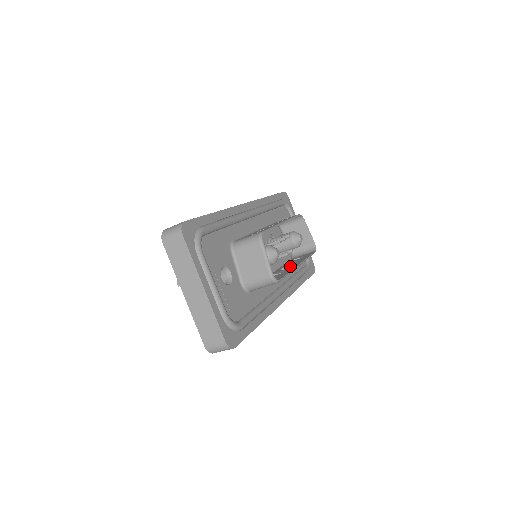
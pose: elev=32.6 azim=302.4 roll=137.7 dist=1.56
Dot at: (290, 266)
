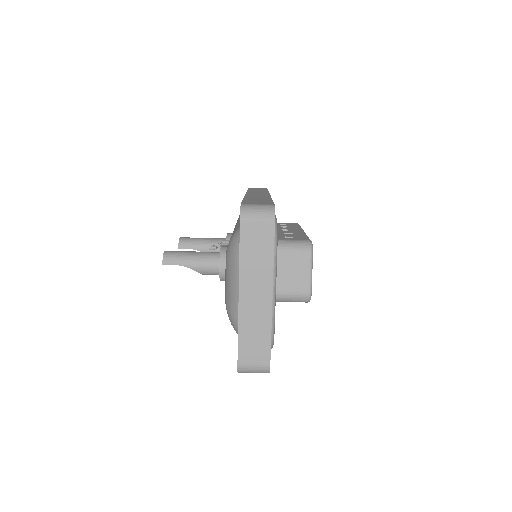
Dot at: occluded
